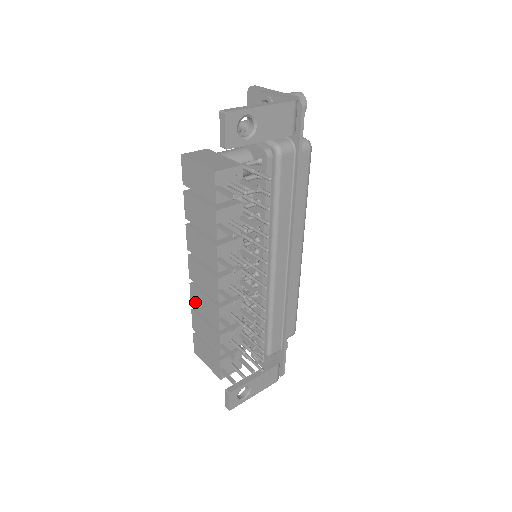
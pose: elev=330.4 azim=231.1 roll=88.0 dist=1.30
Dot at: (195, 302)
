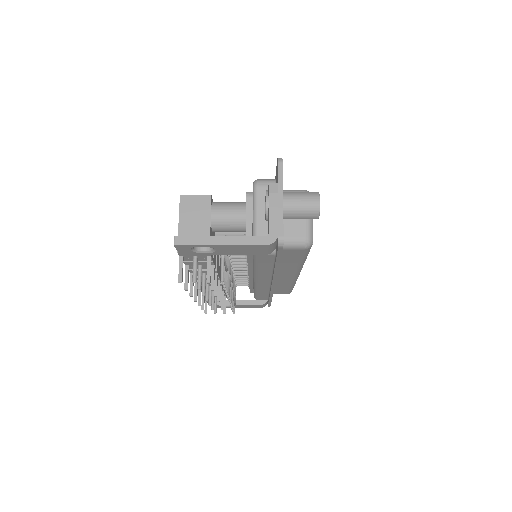
Dot at: occluded
